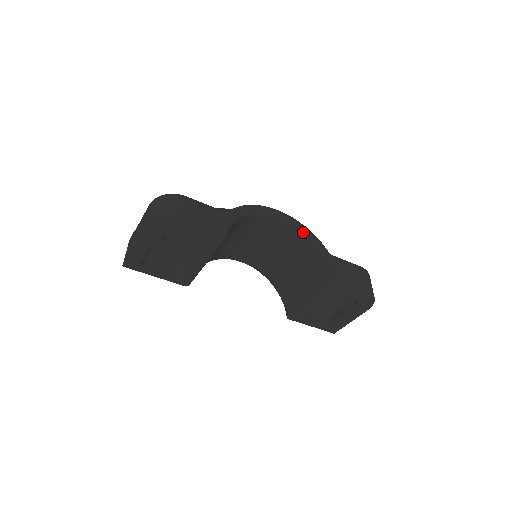
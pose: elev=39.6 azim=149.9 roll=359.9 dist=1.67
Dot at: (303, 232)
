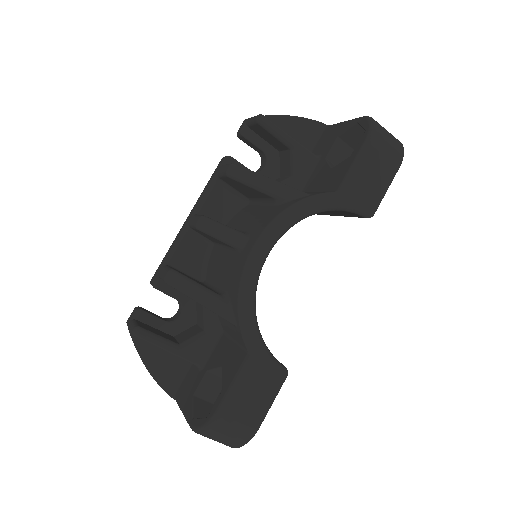
Dot at: (297, 222)
